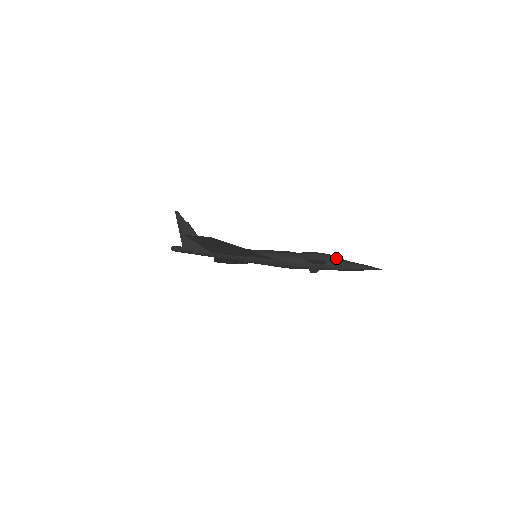
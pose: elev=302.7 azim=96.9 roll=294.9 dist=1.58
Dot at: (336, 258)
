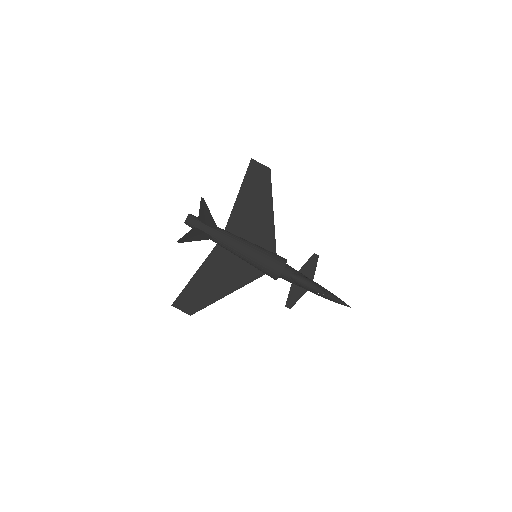
Dot at: (317, 293)
